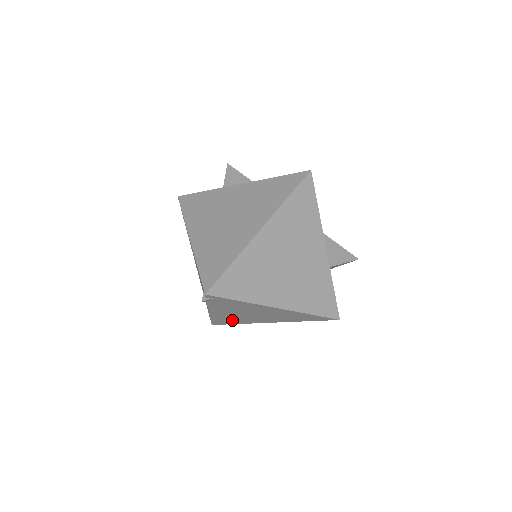
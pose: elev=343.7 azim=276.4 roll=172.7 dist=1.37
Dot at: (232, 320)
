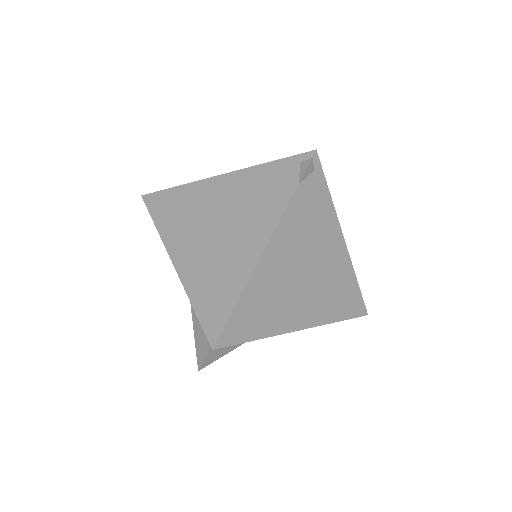
Dot at: (262, 310)
